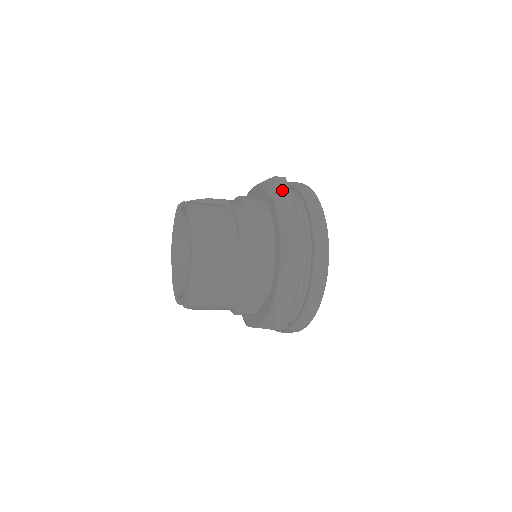
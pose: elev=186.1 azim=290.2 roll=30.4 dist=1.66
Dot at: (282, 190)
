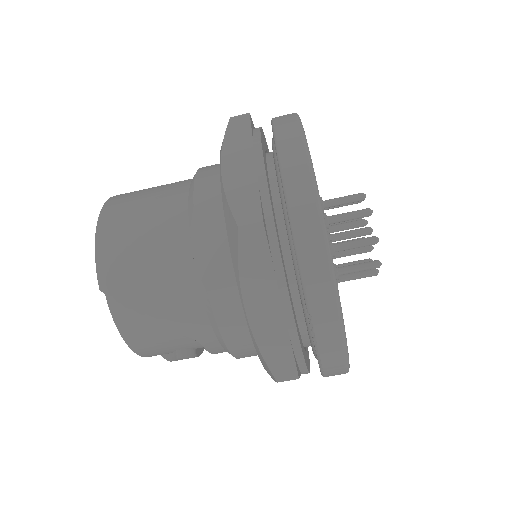
Dot at: occluded
